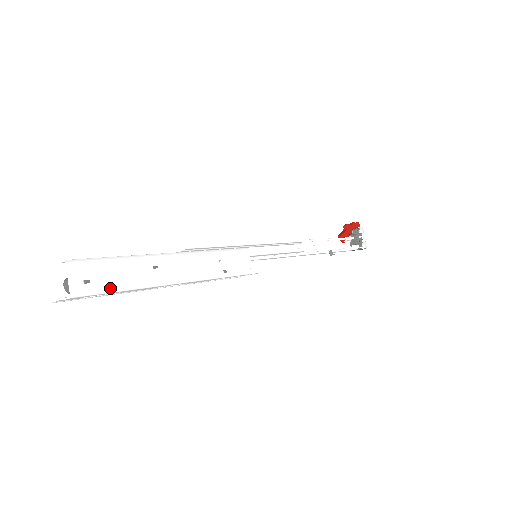
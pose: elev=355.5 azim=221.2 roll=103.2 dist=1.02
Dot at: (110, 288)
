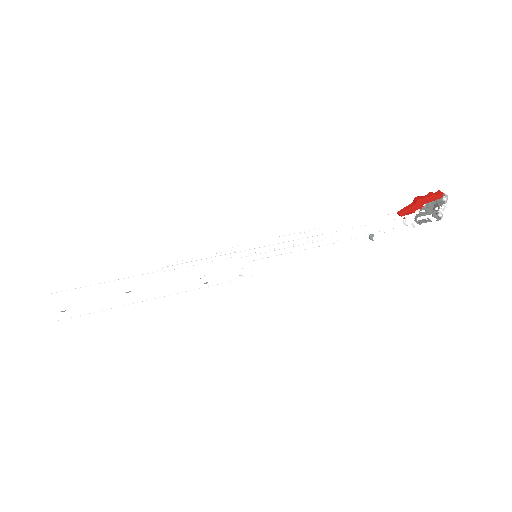
Dot at: (84, 312)
